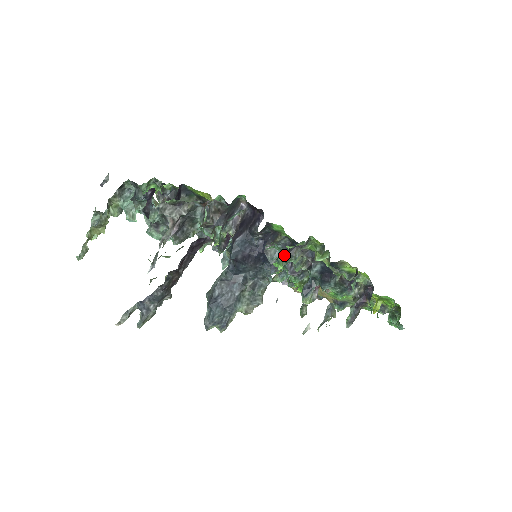
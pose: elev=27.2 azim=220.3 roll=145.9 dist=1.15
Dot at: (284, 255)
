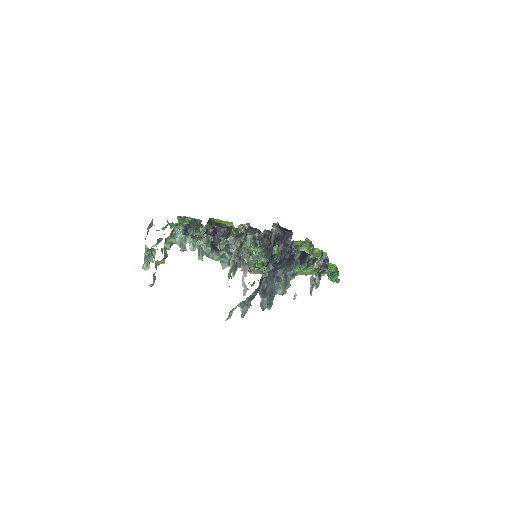
Dot at: occluded
